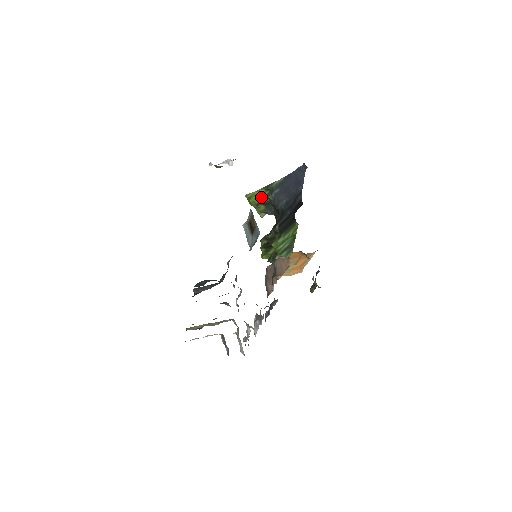
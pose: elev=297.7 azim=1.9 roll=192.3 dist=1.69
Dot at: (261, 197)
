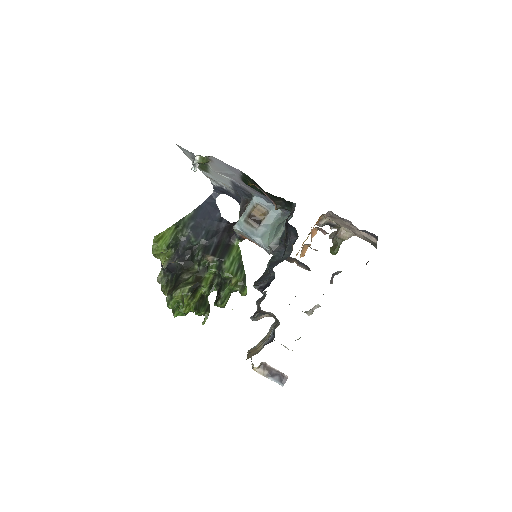
Dot at: (171, 237)
